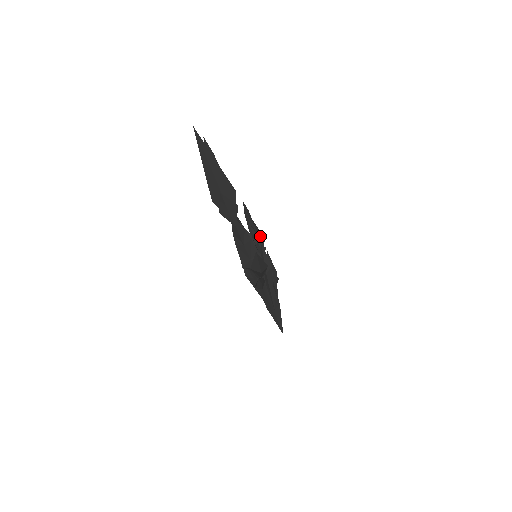
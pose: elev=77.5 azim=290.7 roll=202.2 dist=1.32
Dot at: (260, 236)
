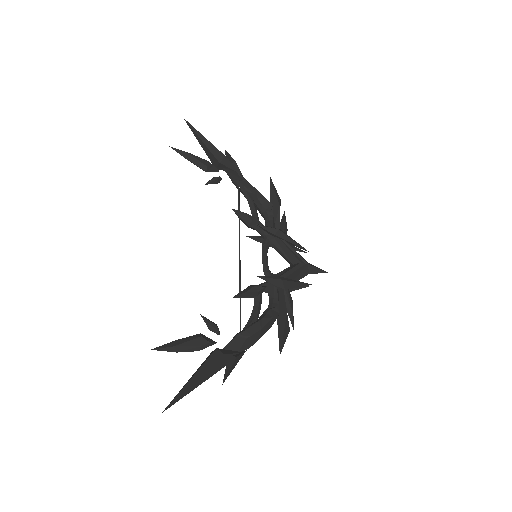
Dot at: (220, 162)
